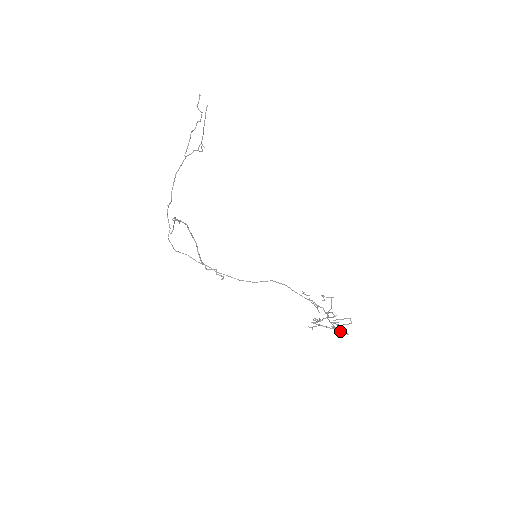
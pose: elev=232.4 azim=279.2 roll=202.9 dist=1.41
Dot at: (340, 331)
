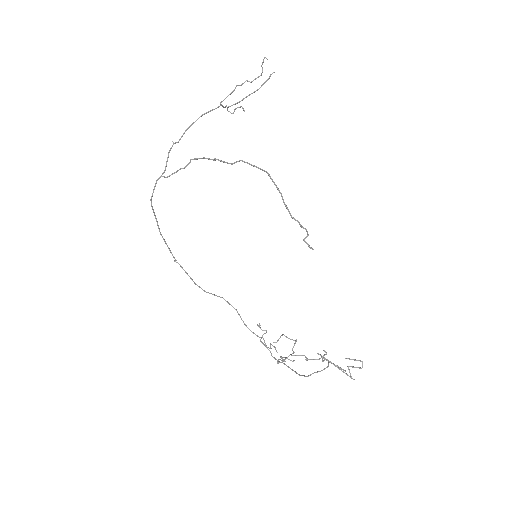
Dot at: (346, 373)
